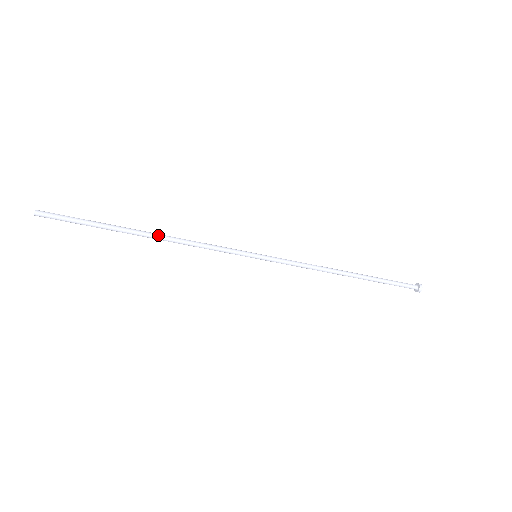
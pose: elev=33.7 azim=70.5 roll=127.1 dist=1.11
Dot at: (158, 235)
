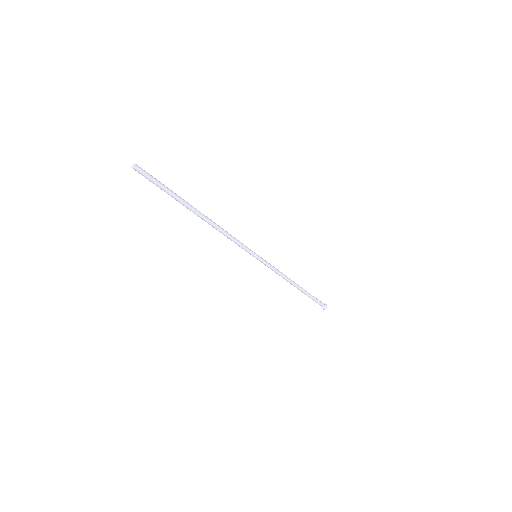
Dot at: (208, 220)
